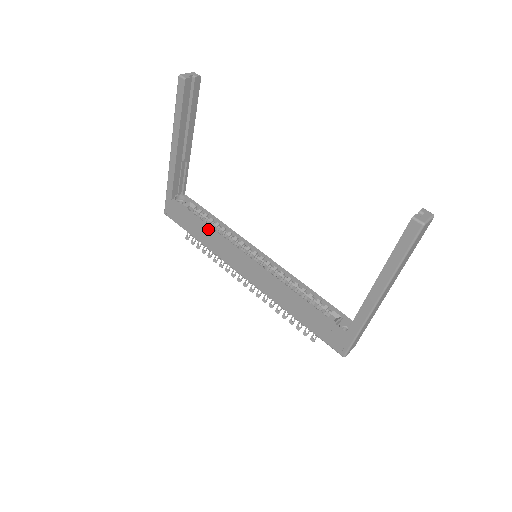
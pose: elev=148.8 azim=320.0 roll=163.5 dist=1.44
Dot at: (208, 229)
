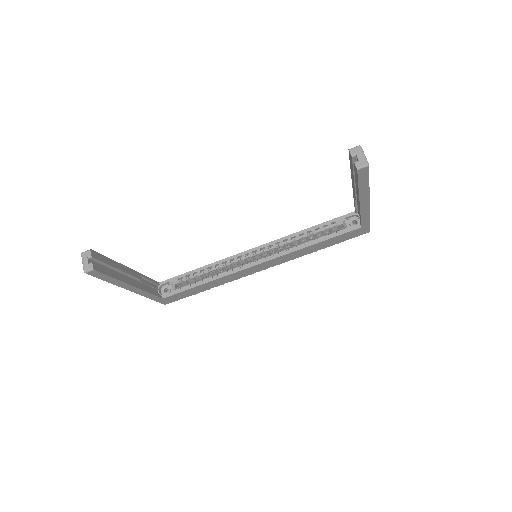
Dot at: (210, 282)
